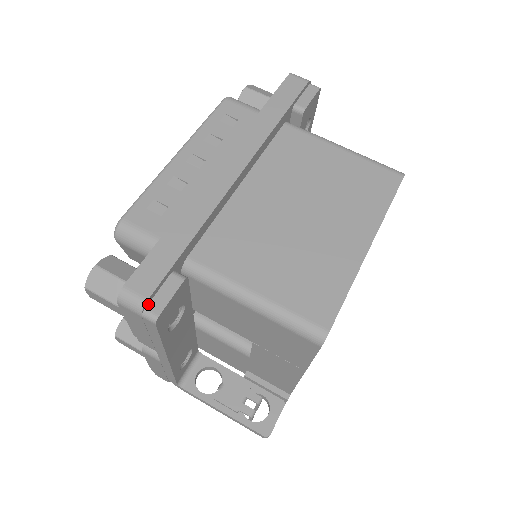
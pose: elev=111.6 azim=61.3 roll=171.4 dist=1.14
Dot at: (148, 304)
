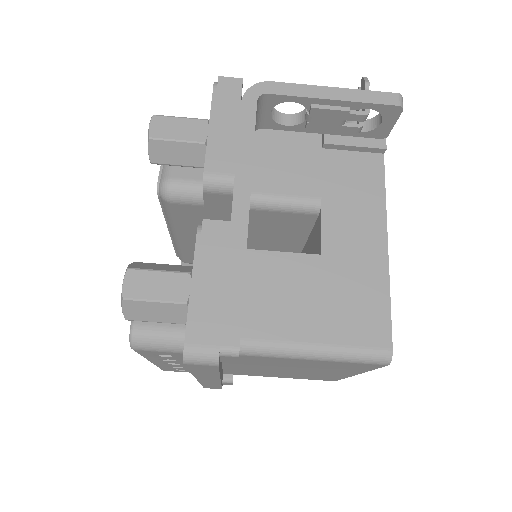
Dot at: (222, 385)
